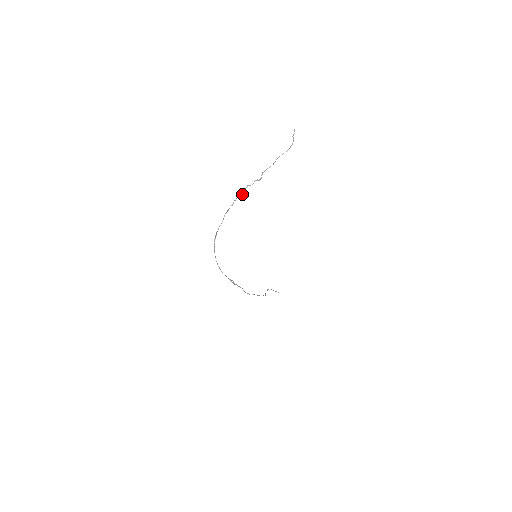
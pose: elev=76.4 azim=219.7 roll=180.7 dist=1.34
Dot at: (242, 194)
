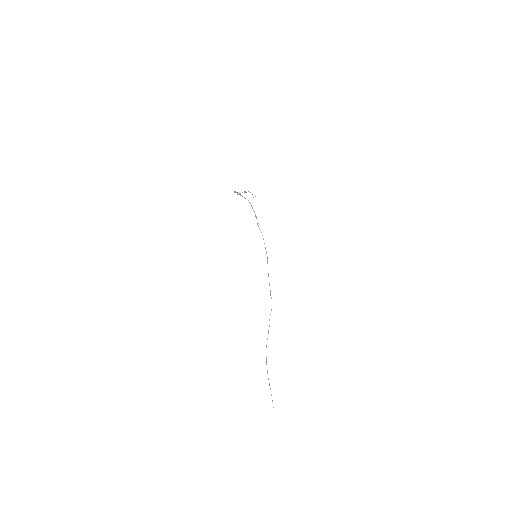
Dot at: occluded
